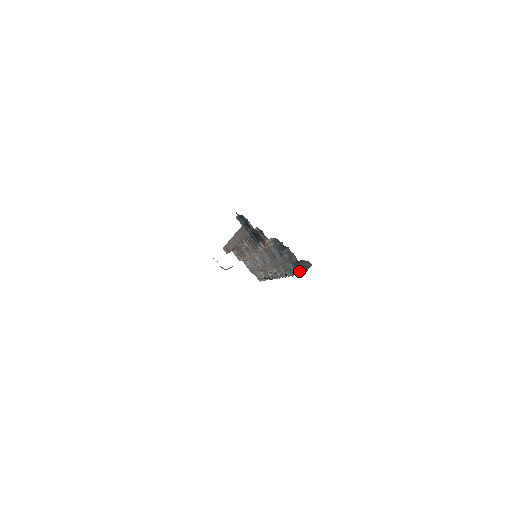
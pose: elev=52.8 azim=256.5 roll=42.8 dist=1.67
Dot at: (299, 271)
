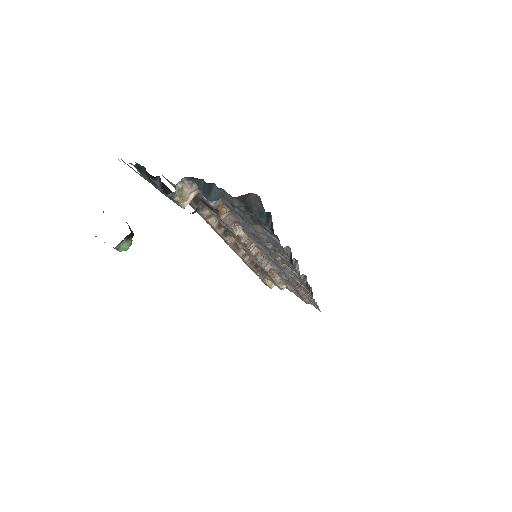
Dot at: (269, 229)
